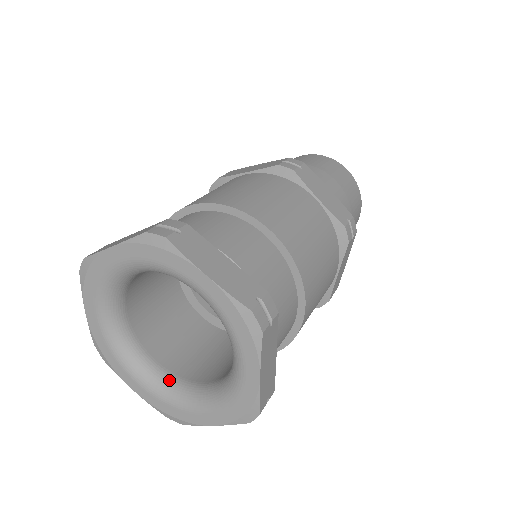
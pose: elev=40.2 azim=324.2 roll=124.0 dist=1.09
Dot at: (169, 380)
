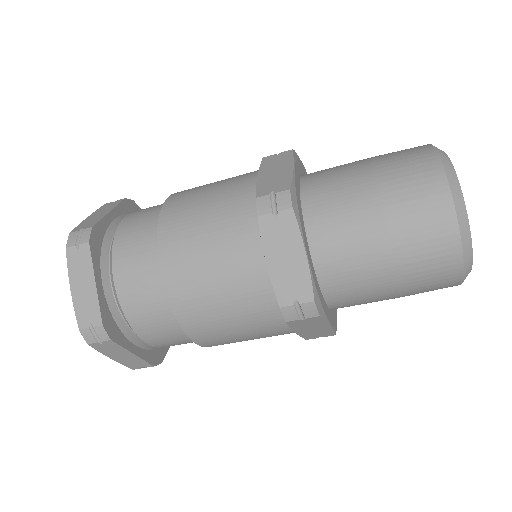
Dot at: occluded
